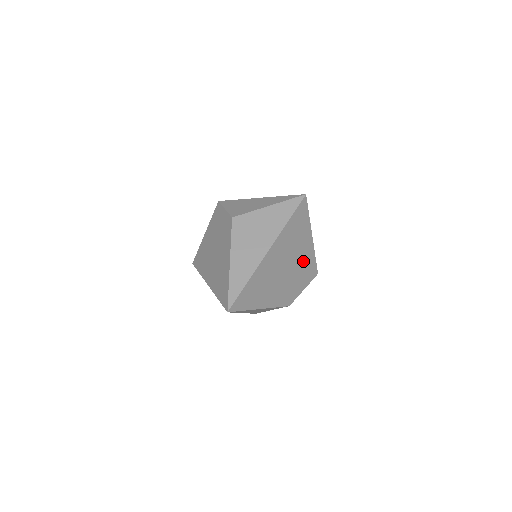
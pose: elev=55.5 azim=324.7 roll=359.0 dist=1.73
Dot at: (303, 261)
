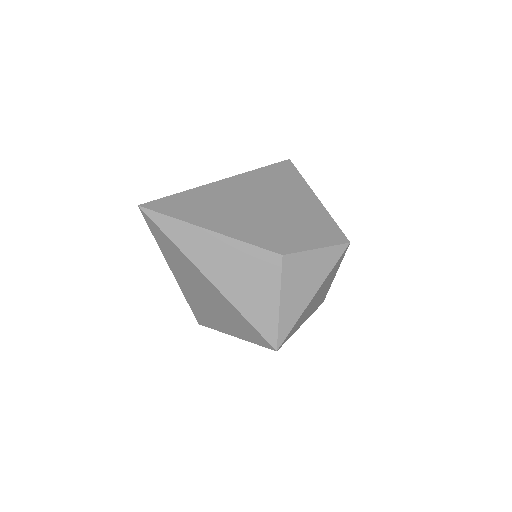
Dot at: (304, 215)
